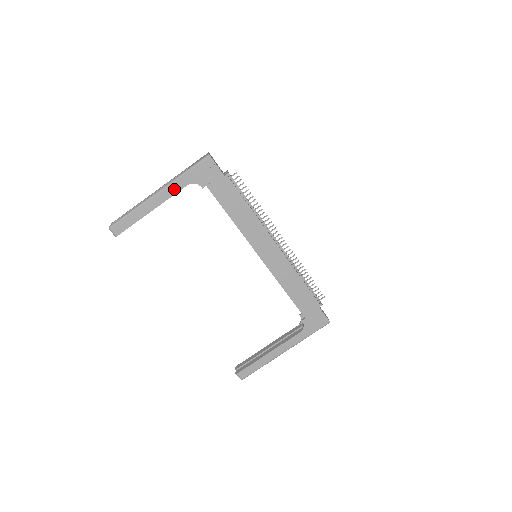
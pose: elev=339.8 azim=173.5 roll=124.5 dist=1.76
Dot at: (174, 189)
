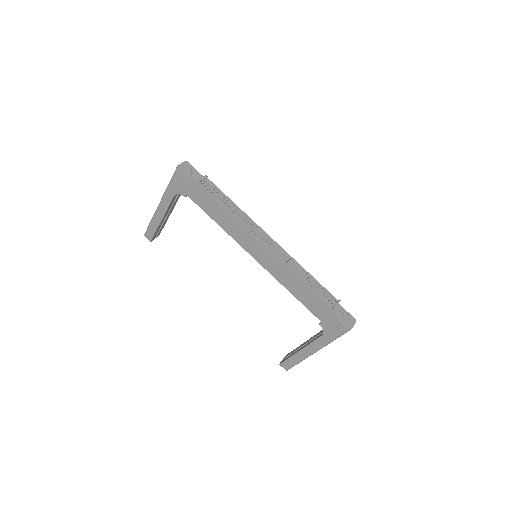
Dot at: (167, 201)
